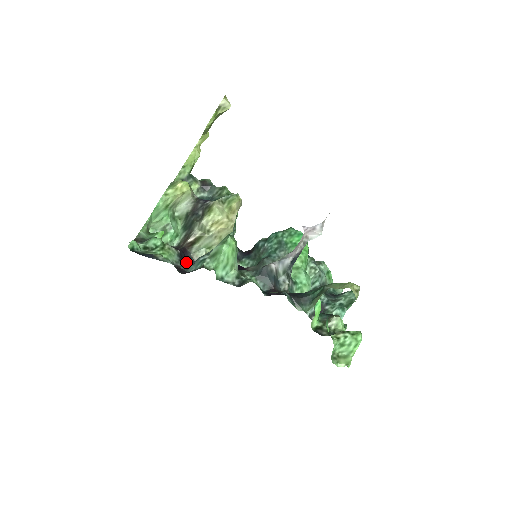
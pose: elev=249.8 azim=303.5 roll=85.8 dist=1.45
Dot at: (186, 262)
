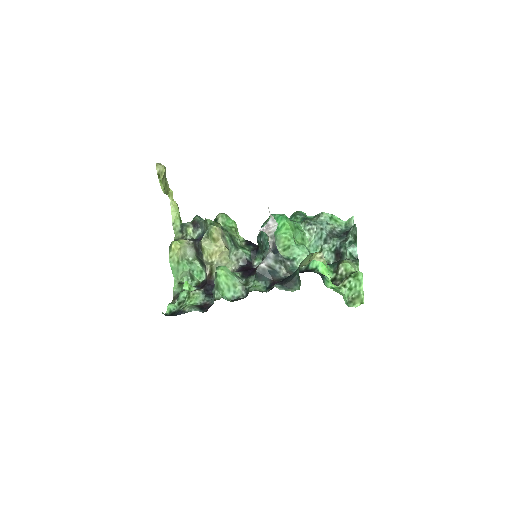
Dot at: occluded
